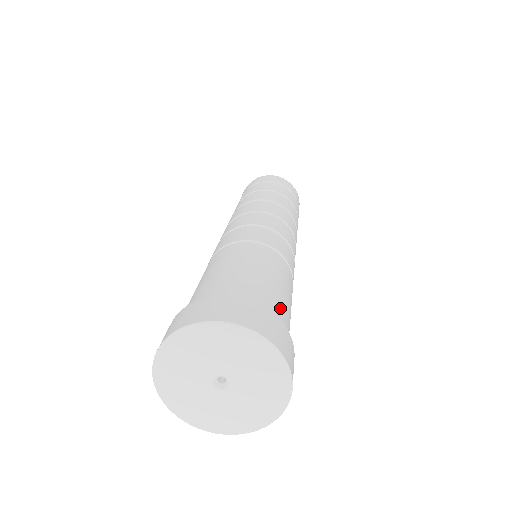
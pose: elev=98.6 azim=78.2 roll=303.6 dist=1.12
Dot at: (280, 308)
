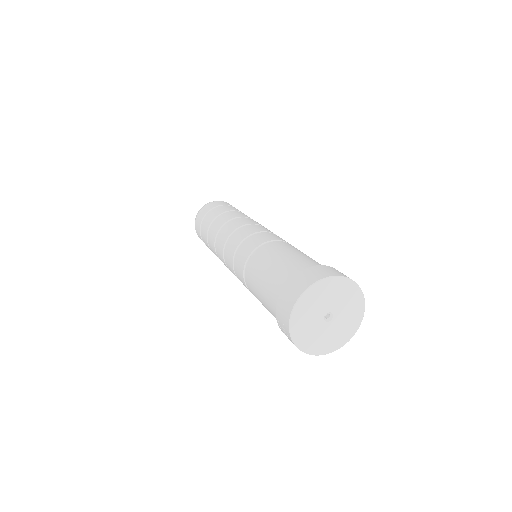
Dot at: (319, 264)
